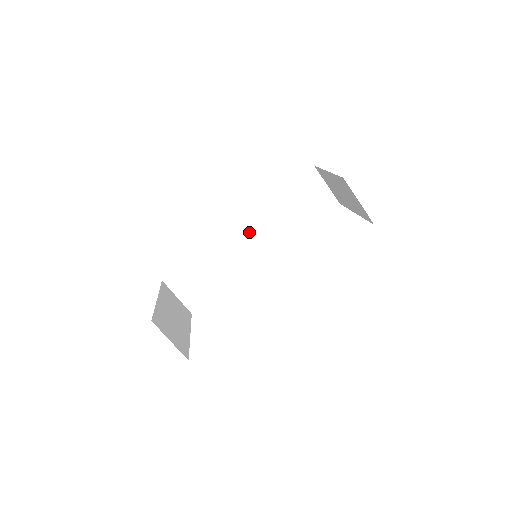
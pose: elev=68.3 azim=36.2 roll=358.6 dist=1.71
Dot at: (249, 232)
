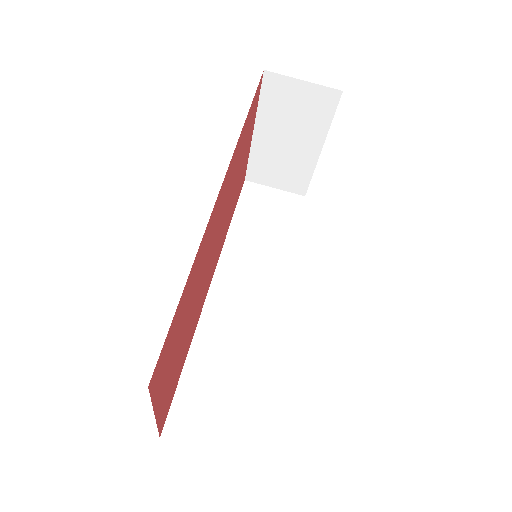
Dot at: (233, 285)
